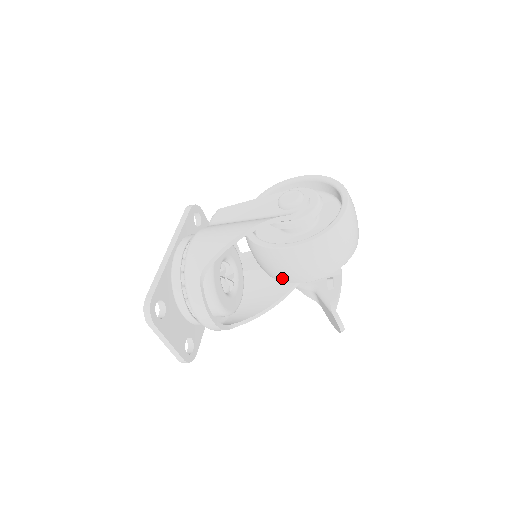
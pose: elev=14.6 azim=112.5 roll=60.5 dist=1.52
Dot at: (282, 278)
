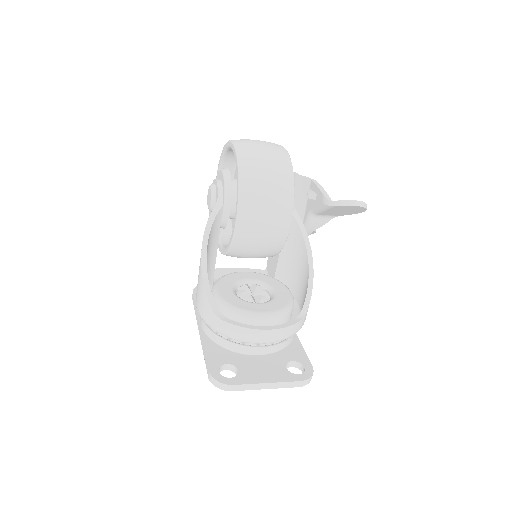
Dot at: (278, 241)
